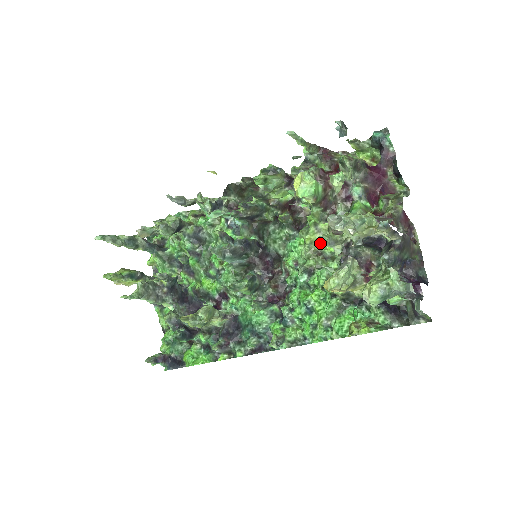
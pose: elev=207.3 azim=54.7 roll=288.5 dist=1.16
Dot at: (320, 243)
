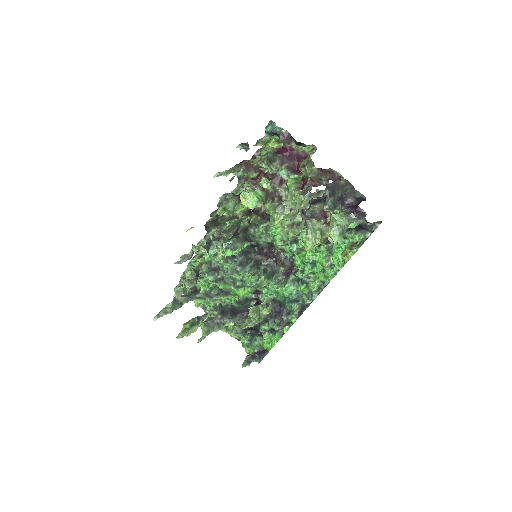
Dot at: occluded
